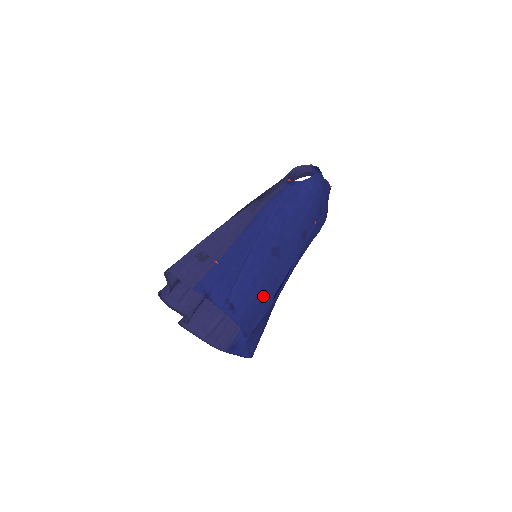
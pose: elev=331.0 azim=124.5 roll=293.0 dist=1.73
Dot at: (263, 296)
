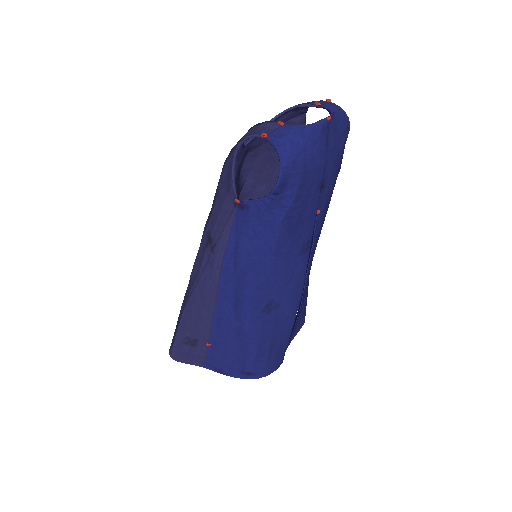
Dot at: (279, 341)
